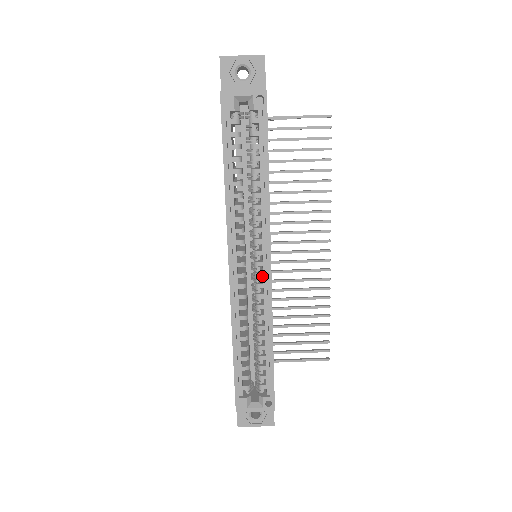
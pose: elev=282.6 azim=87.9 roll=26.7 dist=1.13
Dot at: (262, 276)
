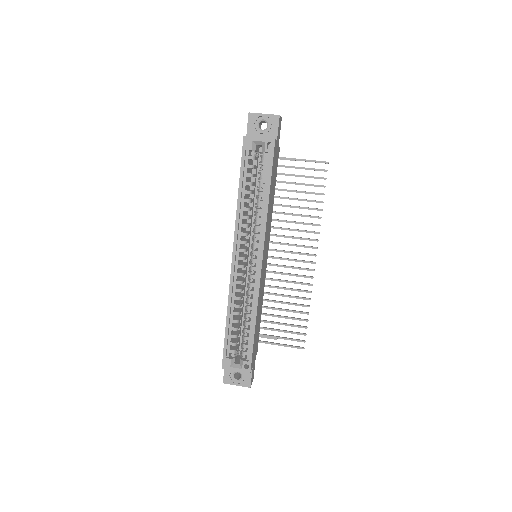
Dot at: (255, 269)
